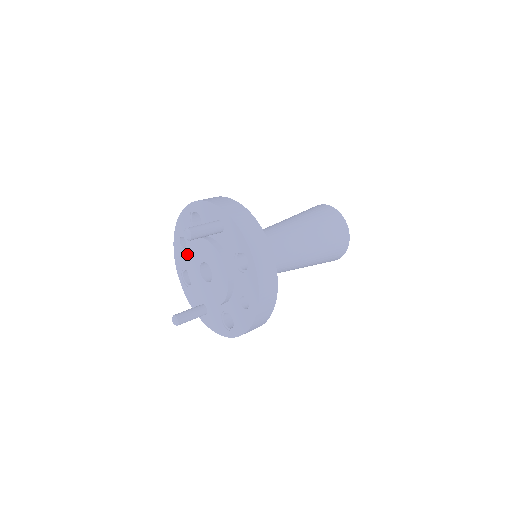
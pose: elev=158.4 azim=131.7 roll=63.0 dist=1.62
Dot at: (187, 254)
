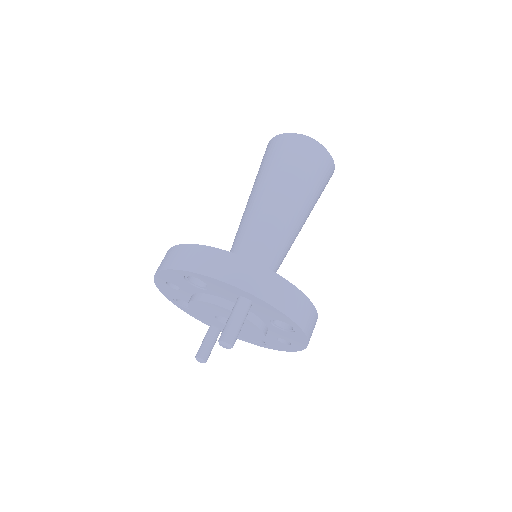
Dot at: (190, 304)
